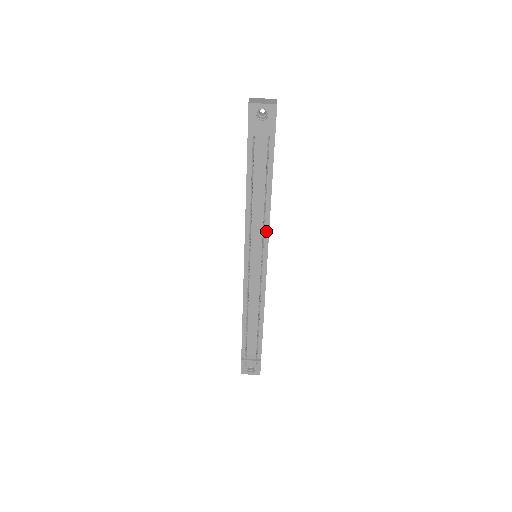
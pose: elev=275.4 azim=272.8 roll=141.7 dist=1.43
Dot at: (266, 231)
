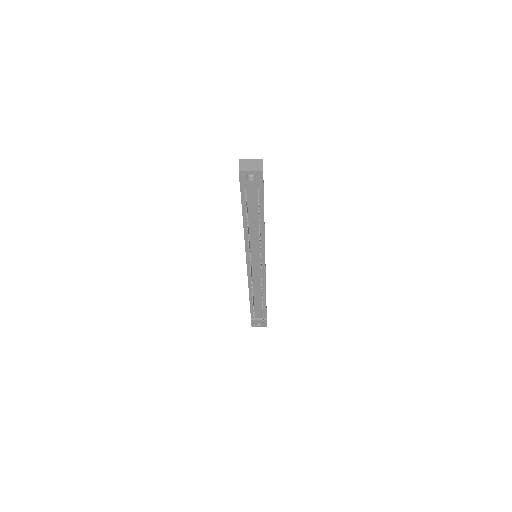
Dot at: (262, 246)
